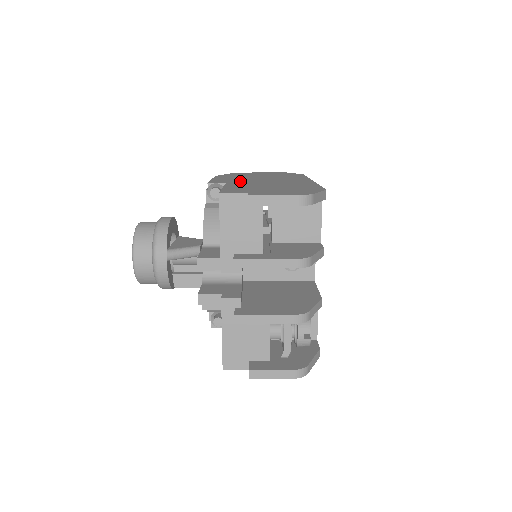
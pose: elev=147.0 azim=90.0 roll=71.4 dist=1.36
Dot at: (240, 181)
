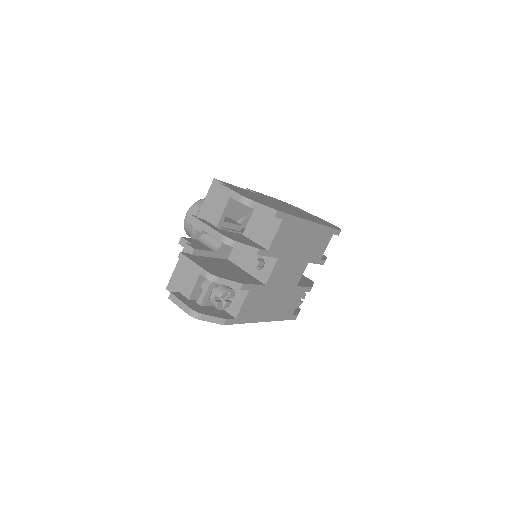
Dot at: (268, 198)
